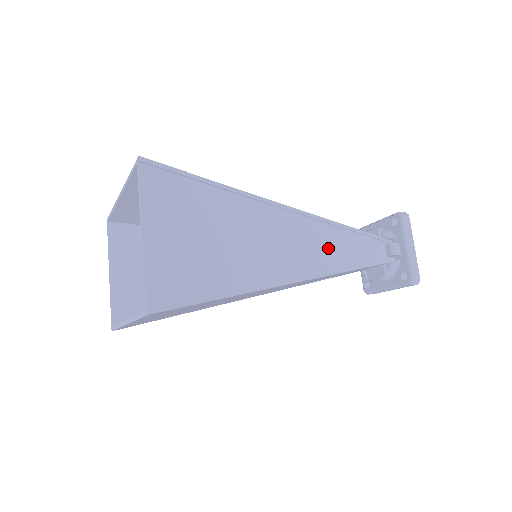
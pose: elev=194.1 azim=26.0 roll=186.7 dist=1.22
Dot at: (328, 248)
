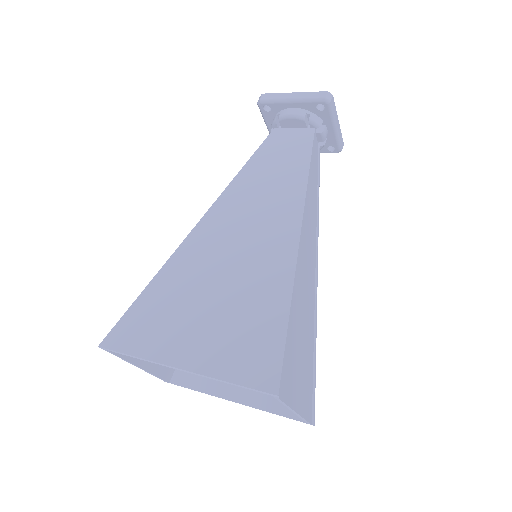
Dot at: (312, 210)
